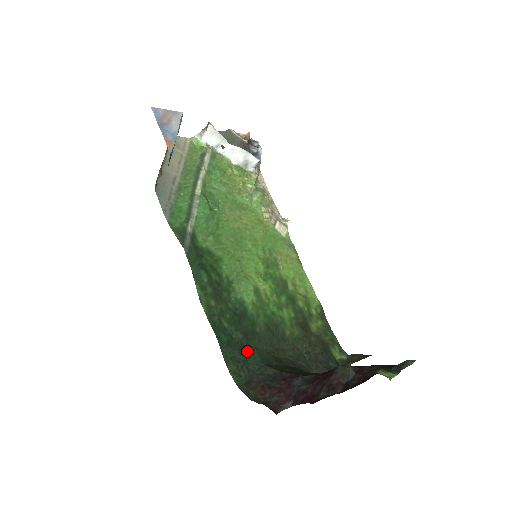
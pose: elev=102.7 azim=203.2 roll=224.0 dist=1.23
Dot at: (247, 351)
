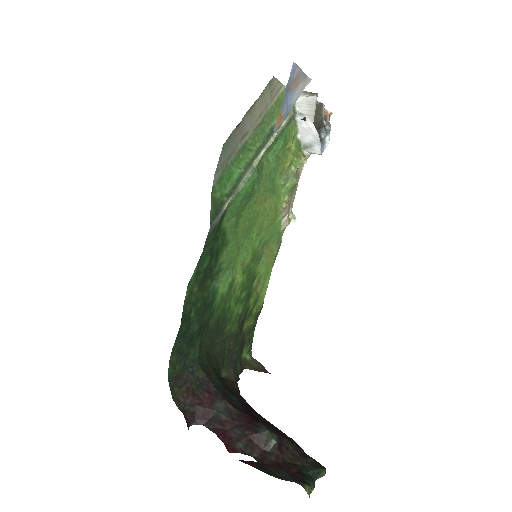
Dot at: (193, 344)
